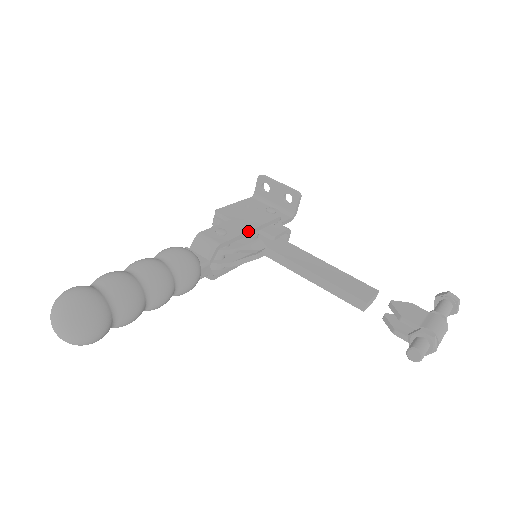
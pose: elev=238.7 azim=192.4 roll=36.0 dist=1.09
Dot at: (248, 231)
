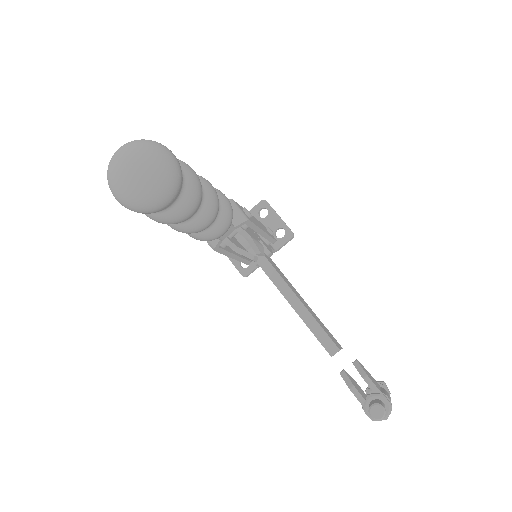
Dot at: (262, 230)
